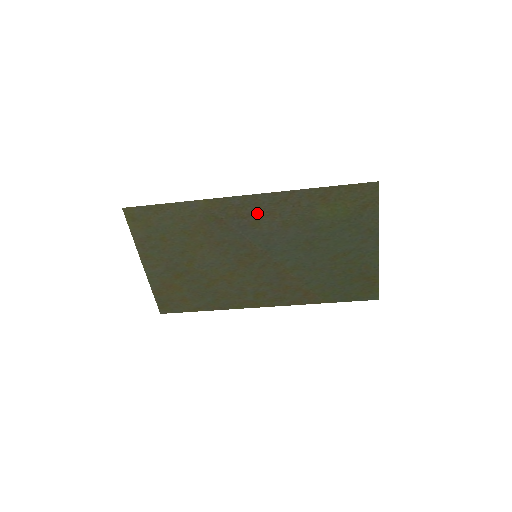
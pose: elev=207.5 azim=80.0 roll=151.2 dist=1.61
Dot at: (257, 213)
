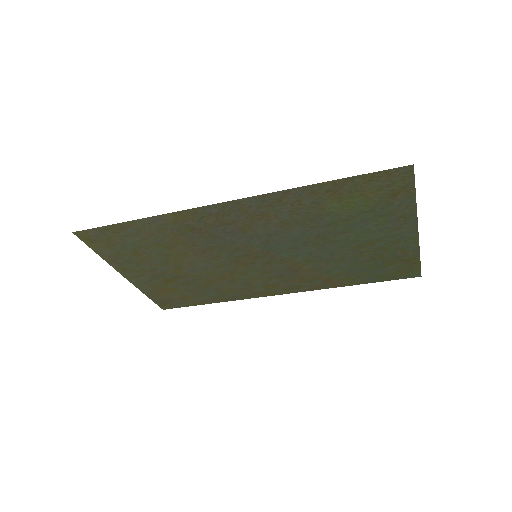
Dot at: (245, 218)
